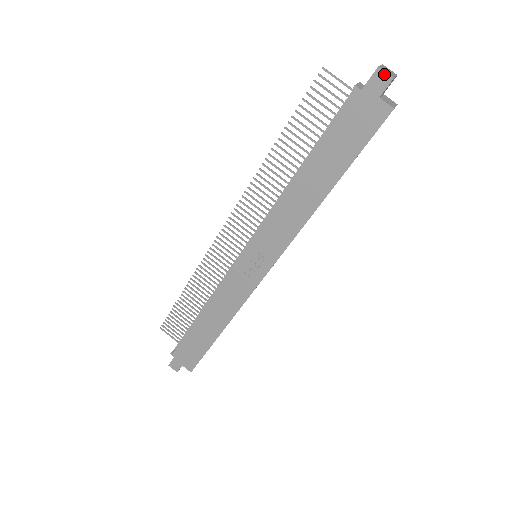
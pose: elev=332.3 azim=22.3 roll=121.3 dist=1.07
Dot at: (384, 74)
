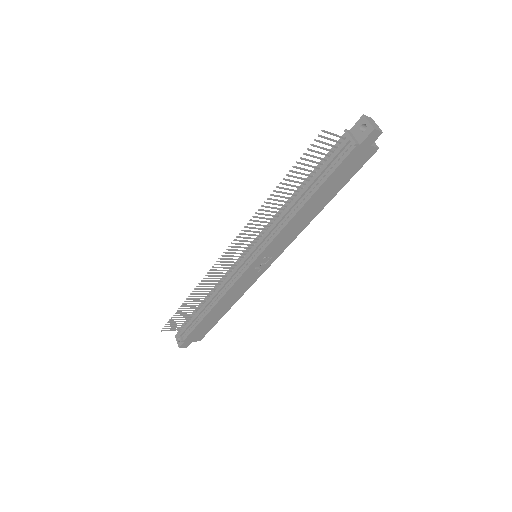
Dot at: (377, 132)
